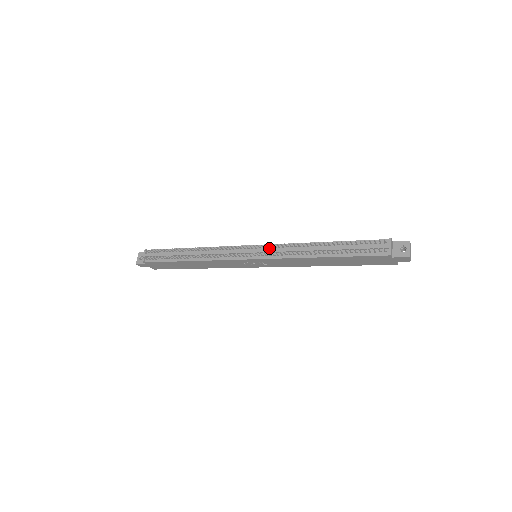
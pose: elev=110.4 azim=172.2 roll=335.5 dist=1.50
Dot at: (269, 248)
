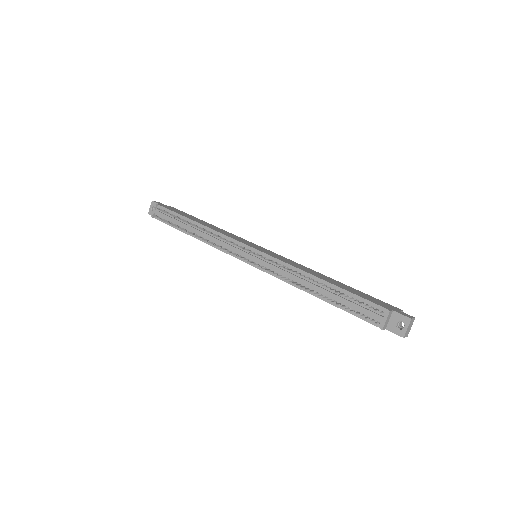
Dot at: (266, 259)
